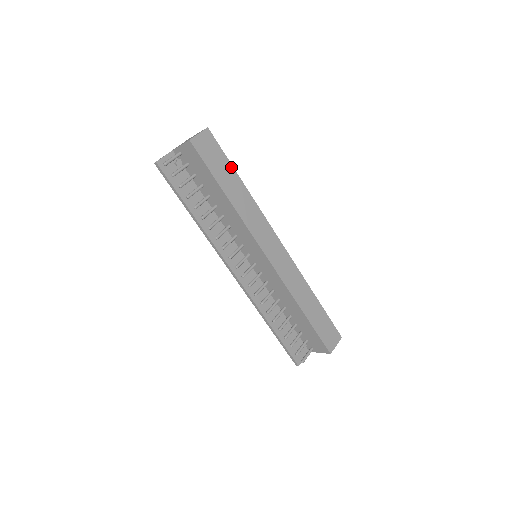
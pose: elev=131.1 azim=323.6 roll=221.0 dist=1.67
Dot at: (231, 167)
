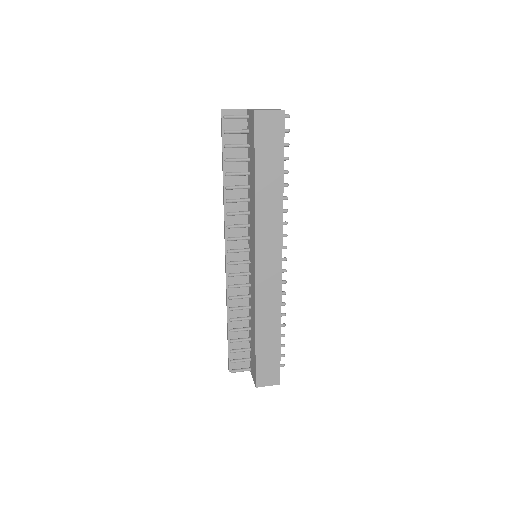
Dot at: (282, 162)
